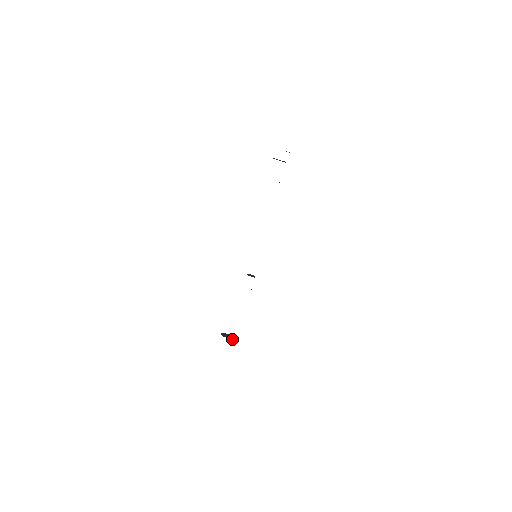
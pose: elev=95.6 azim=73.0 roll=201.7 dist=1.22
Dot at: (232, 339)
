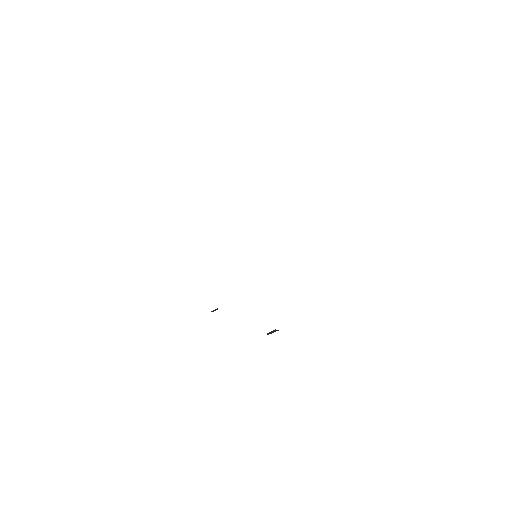
Dot at: occluded
